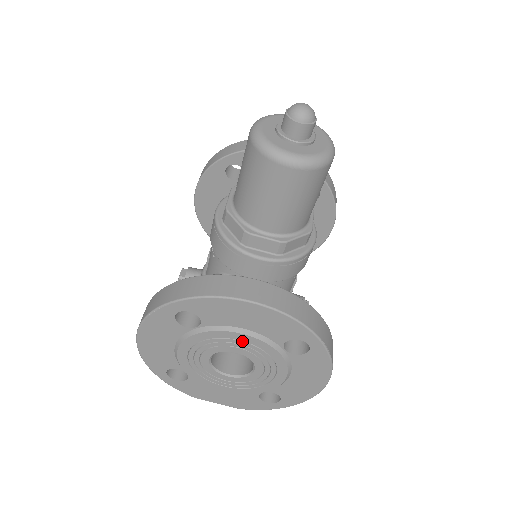
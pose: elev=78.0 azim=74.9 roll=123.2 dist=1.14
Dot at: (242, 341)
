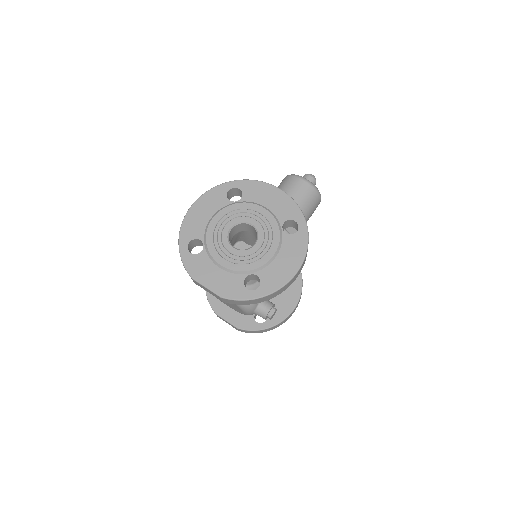
Dot at: (260, 214)
